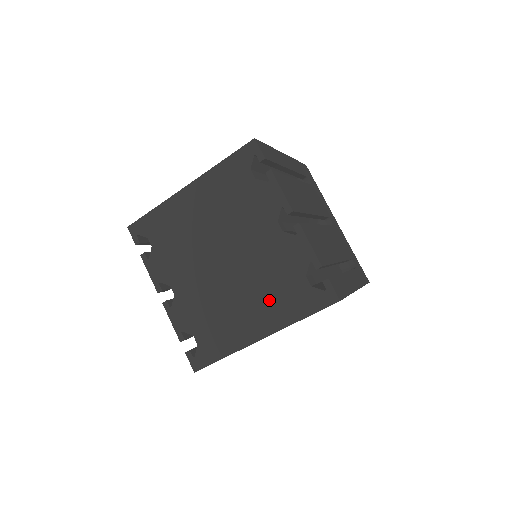
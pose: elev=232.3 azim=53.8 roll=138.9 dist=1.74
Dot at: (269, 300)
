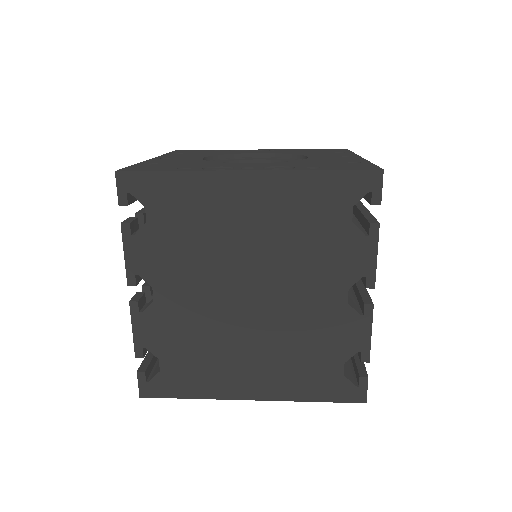
Dot at: (285, 366)
